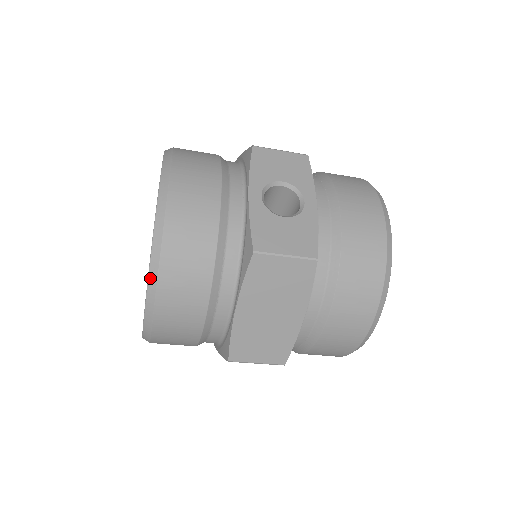
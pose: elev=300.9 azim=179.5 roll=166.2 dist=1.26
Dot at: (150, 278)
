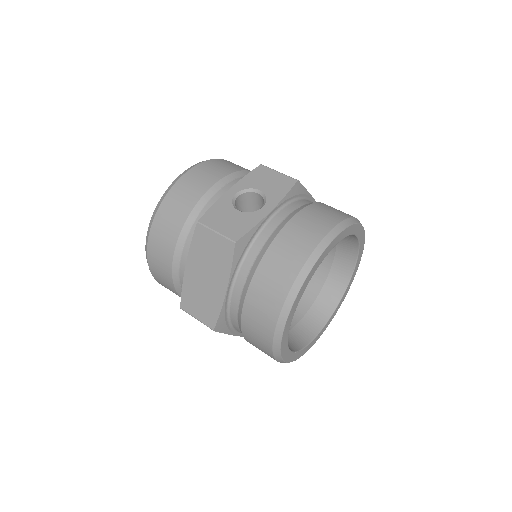
Dot at: (150, 224)
